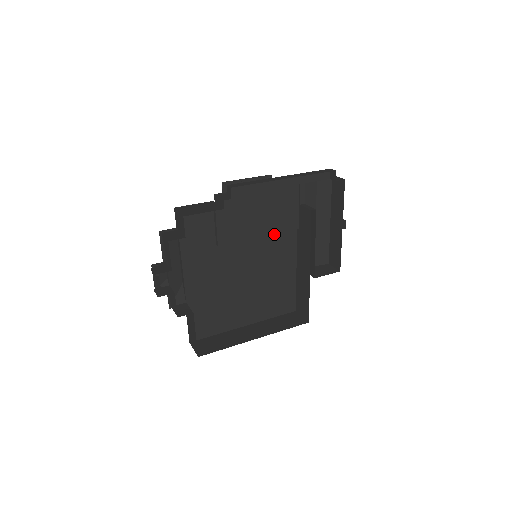
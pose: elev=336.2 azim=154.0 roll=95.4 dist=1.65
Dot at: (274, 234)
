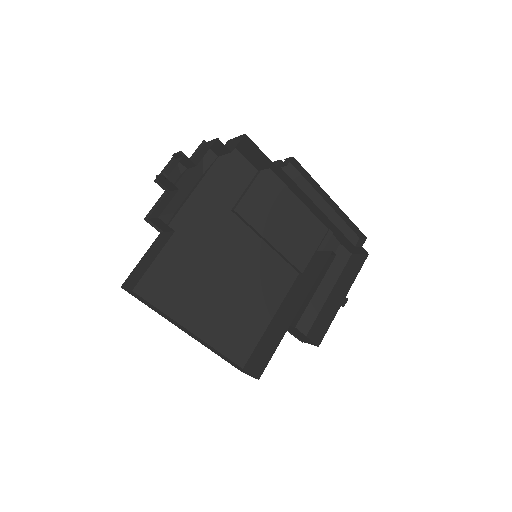
Dot at: (279, 258)
